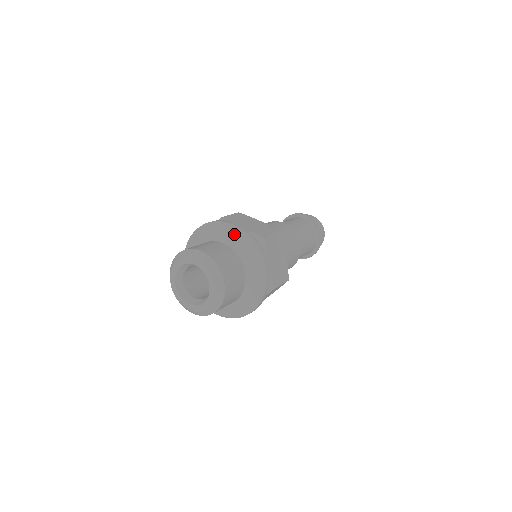
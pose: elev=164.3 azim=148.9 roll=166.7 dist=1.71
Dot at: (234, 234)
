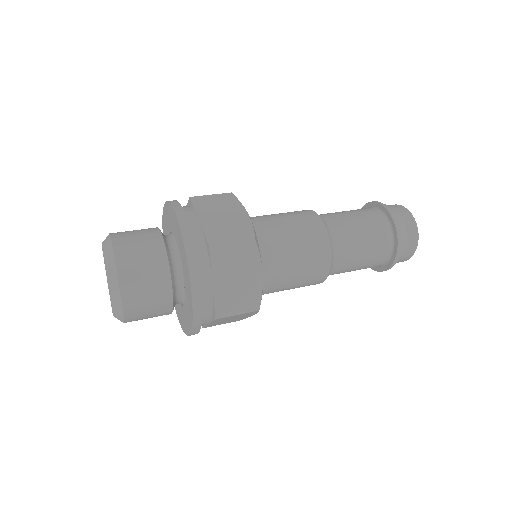
Dot at: (166, 216)
